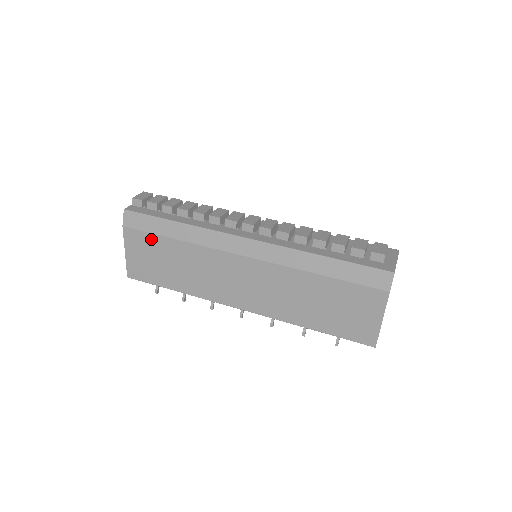
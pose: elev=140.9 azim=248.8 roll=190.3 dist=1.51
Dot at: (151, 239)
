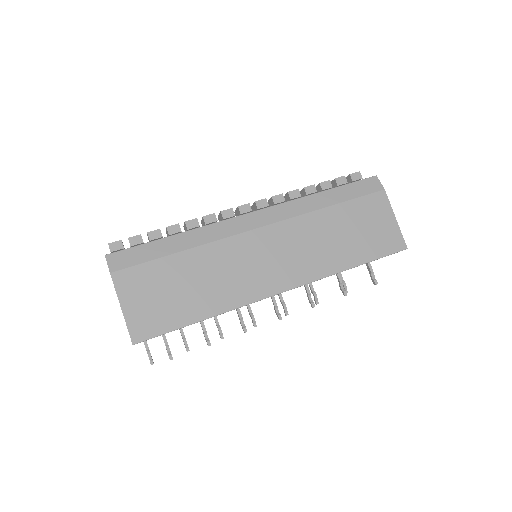
Dot at: (152, 269)
